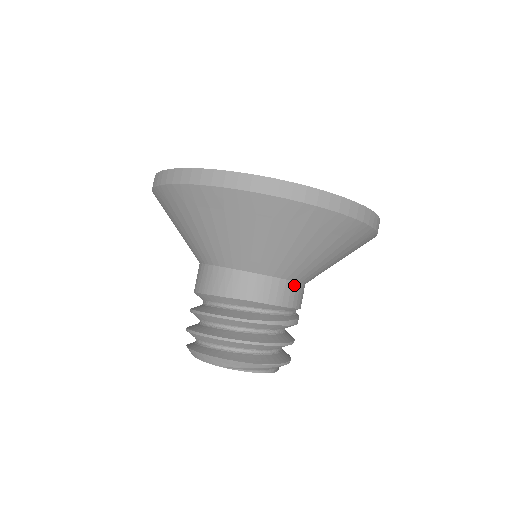
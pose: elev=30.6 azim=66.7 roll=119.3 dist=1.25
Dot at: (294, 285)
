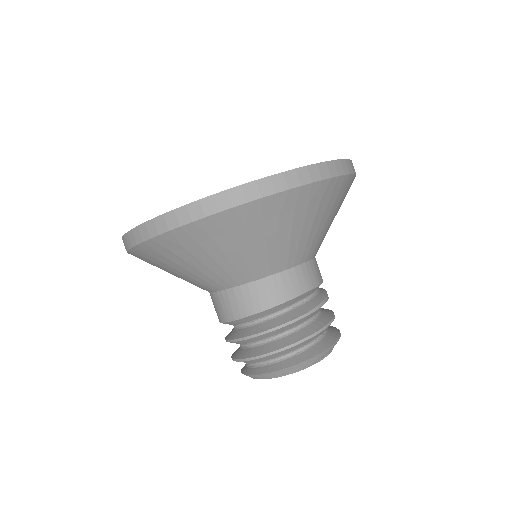
Dot at: (315, 261)
